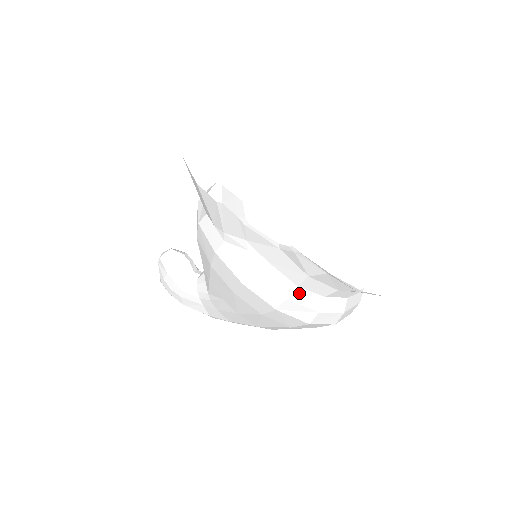
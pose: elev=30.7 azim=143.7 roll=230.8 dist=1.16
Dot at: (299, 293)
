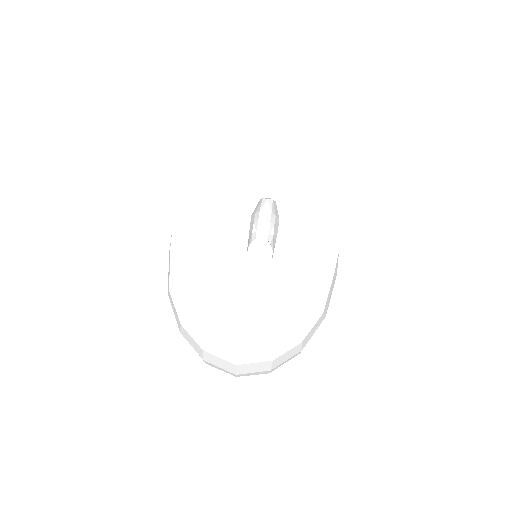
Dot at: (171, 298)
